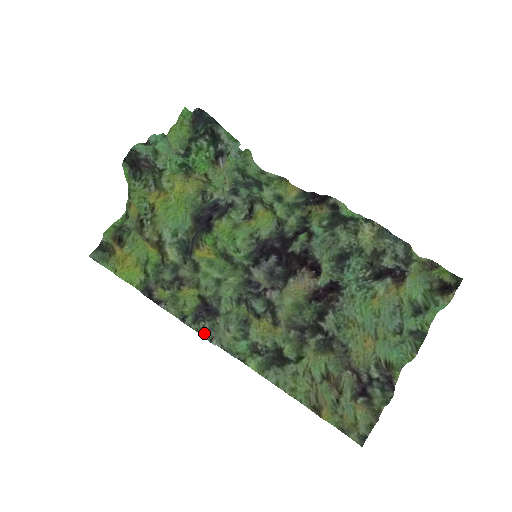
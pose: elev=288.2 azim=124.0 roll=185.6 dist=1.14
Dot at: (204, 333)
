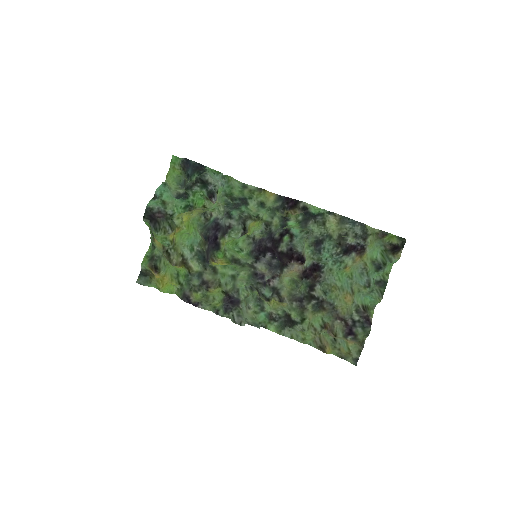
Dot at: (234, 320)
